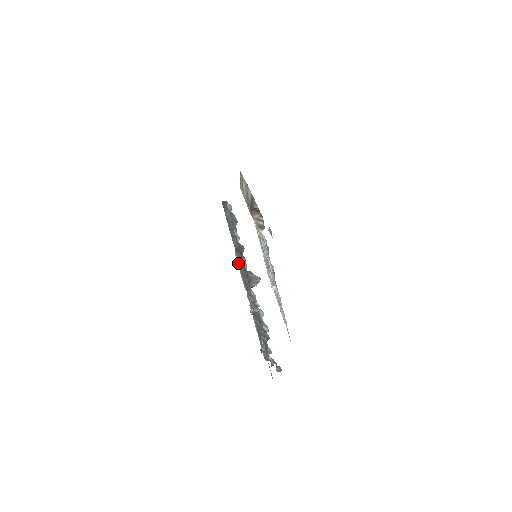
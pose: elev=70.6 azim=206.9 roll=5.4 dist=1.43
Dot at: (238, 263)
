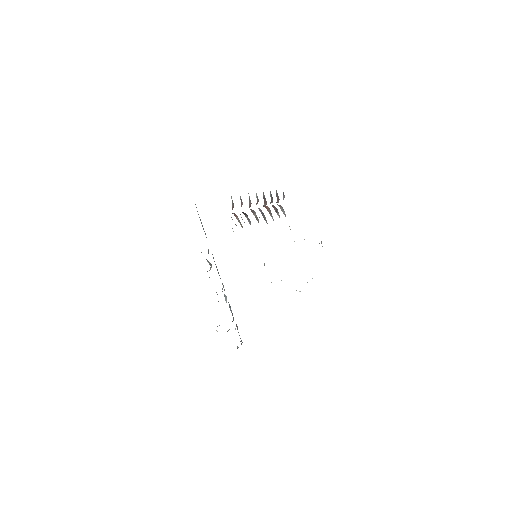
Dot at: occluded
